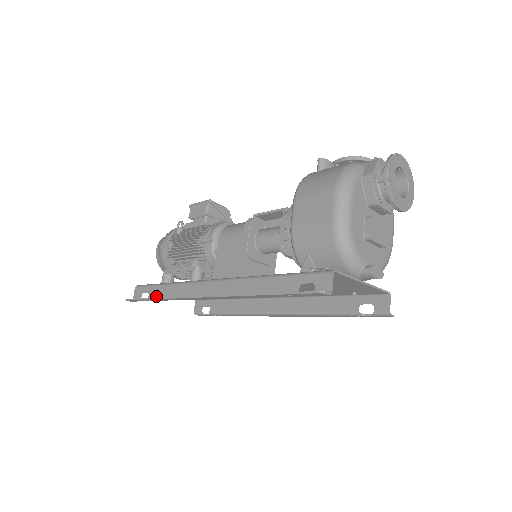
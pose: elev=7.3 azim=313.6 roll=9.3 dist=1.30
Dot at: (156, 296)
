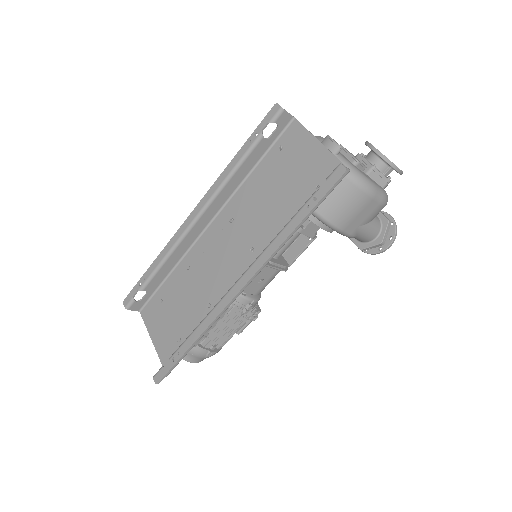
Dot at: (152, 280)
